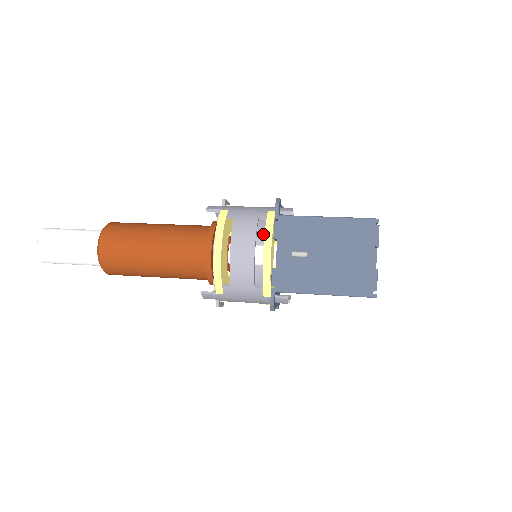
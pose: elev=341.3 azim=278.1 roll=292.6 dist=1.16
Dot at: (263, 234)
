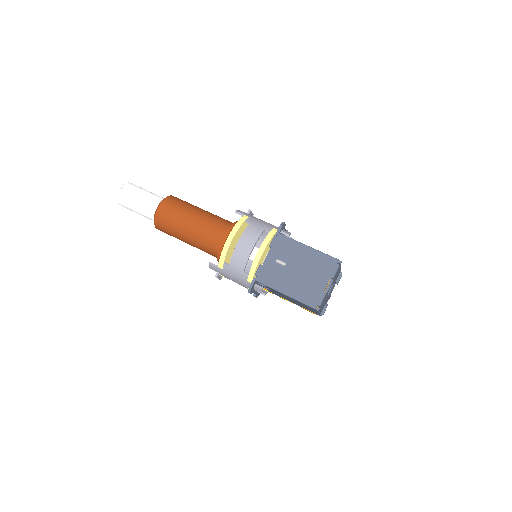
Dot at: occluded
